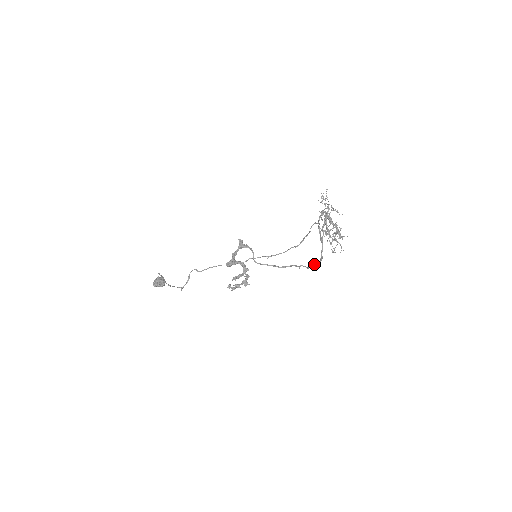
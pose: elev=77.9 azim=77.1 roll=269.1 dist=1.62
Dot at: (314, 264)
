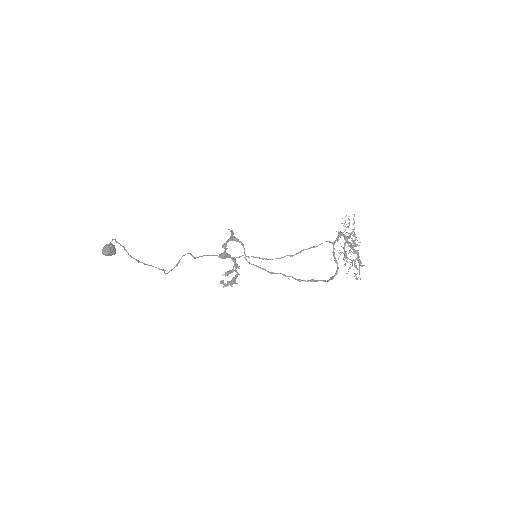
Dot at: (311, 280)
